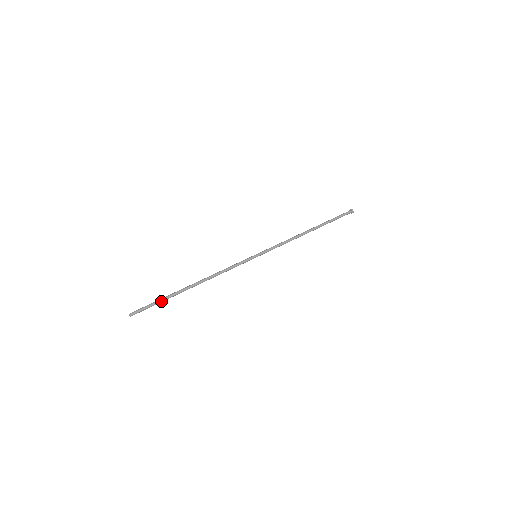
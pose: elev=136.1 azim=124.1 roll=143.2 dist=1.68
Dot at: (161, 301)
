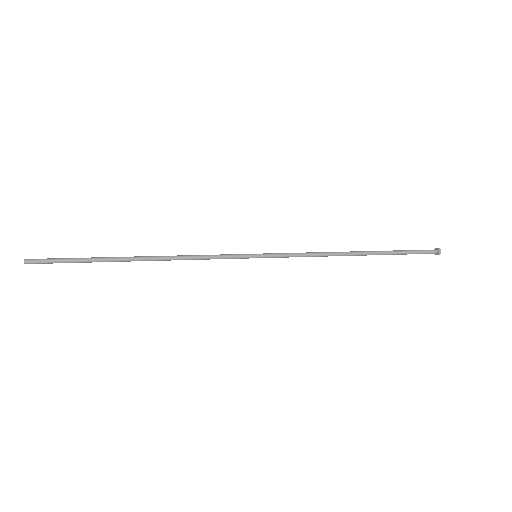
Dot at: (80, 260)
